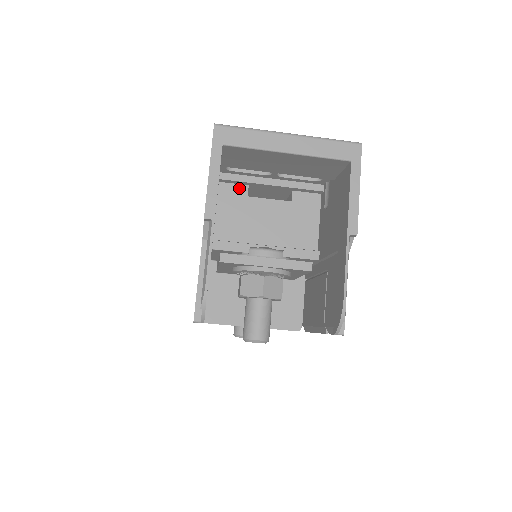
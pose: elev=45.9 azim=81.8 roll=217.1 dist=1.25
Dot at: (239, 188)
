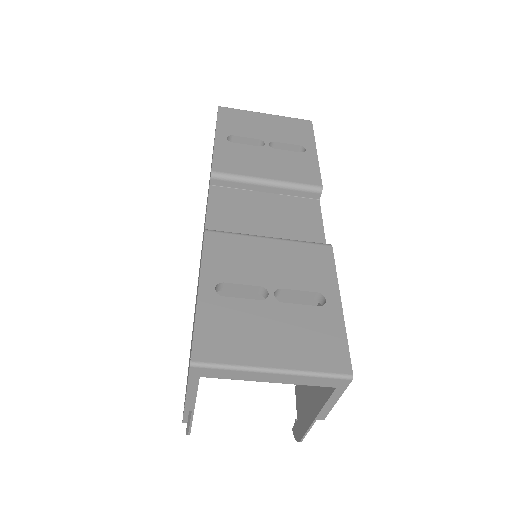
Dot at: occluded
